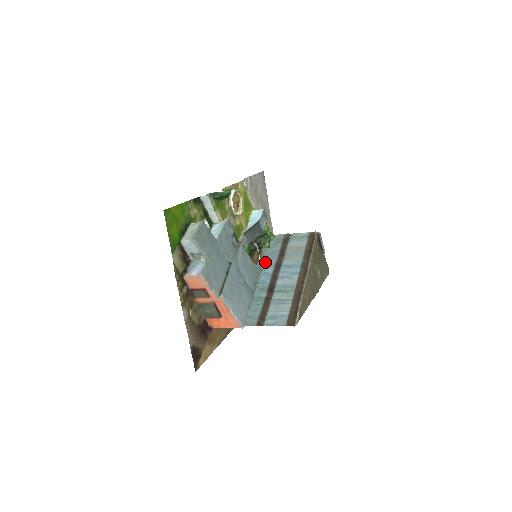
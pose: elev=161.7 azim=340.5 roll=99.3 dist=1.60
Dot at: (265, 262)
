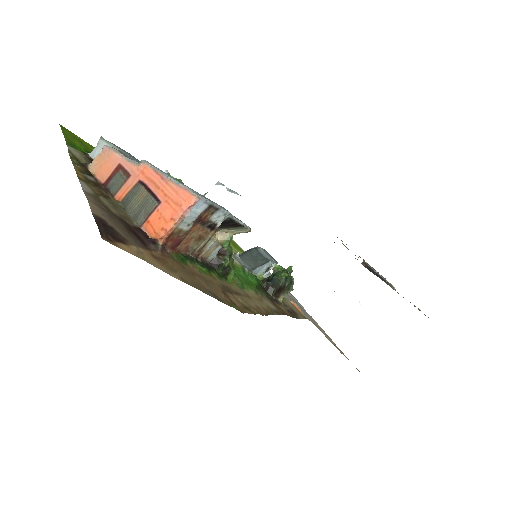
Dot at: occluded
